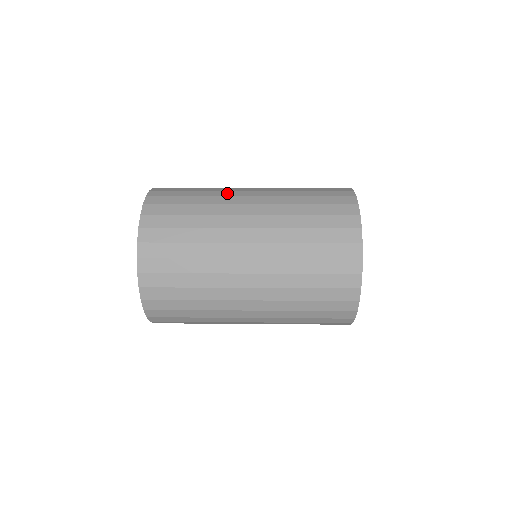
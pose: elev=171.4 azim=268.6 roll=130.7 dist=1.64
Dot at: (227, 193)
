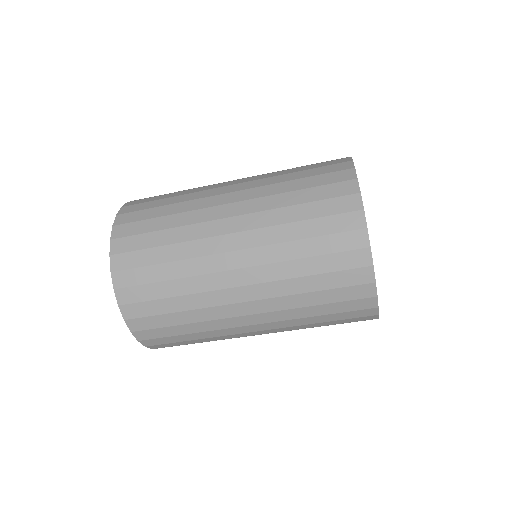
Dot at: occluded
